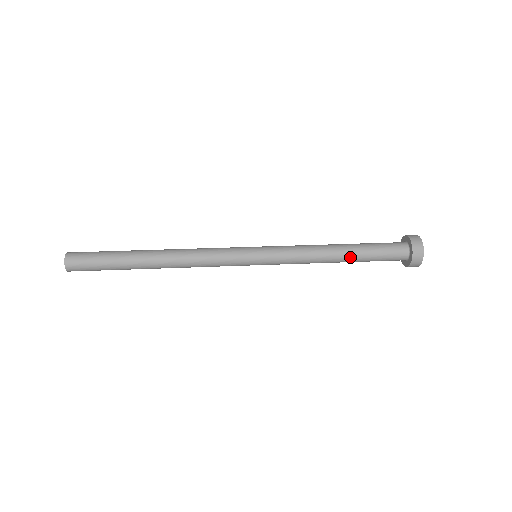
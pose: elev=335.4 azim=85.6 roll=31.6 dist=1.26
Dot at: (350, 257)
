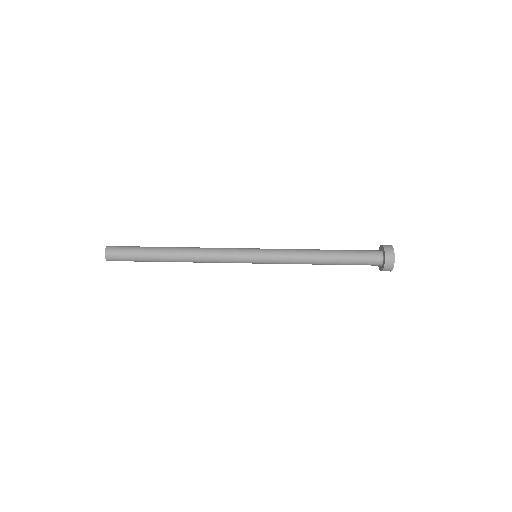
Dot at: (332, 263)
